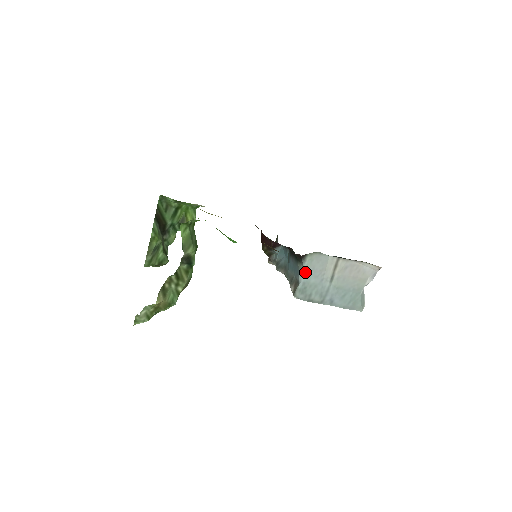
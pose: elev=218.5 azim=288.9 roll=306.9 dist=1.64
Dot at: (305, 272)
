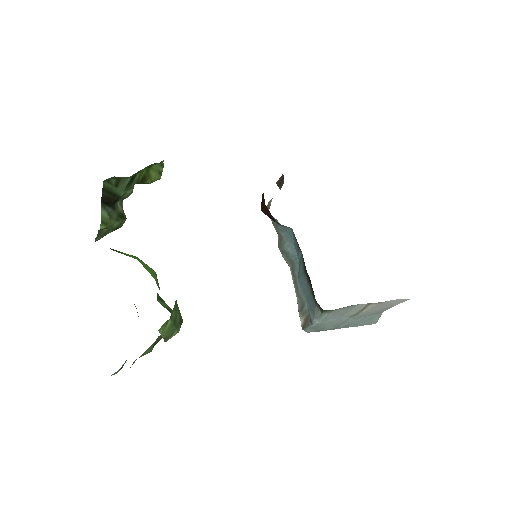
Dot at: (323, 319)
